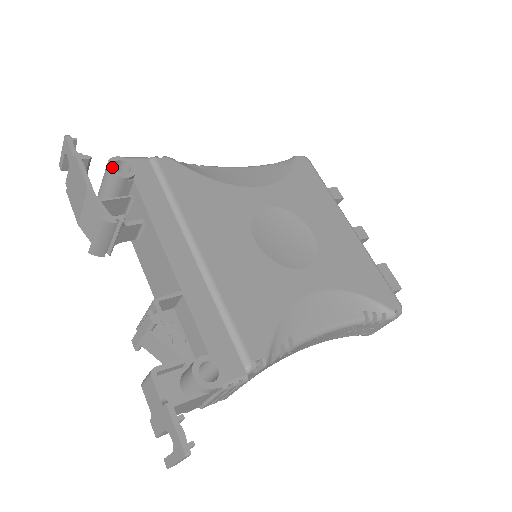
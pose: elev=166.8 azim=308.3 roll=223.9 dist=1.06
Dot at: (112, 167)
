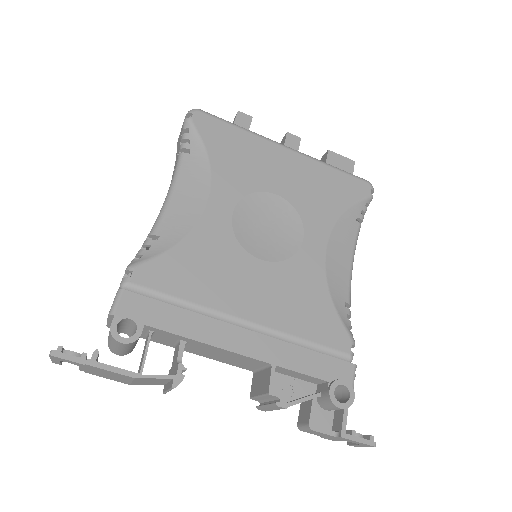
Dot at: (123, 339)
